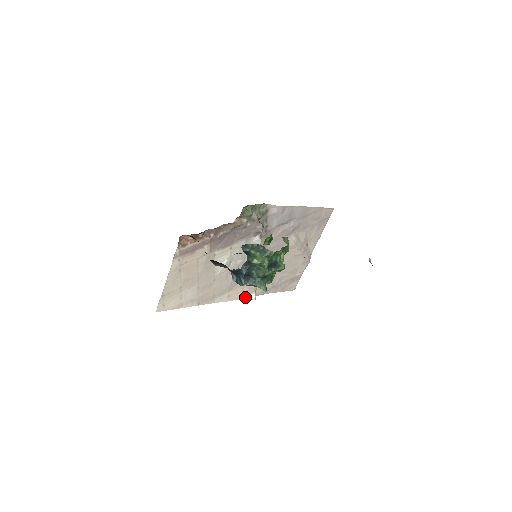
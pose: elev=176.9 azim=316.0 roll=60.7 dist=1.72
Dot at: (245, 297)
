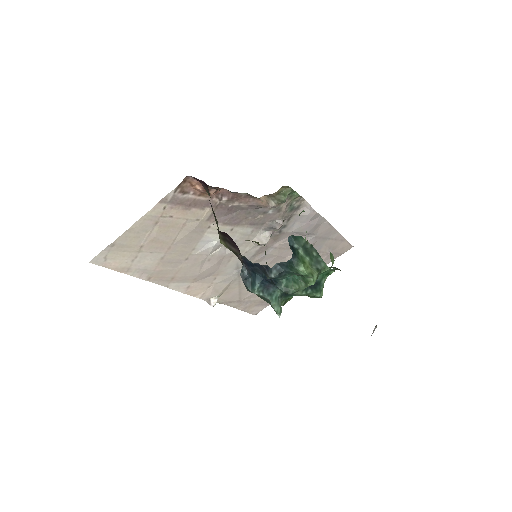
Dot at: (204, 298)
